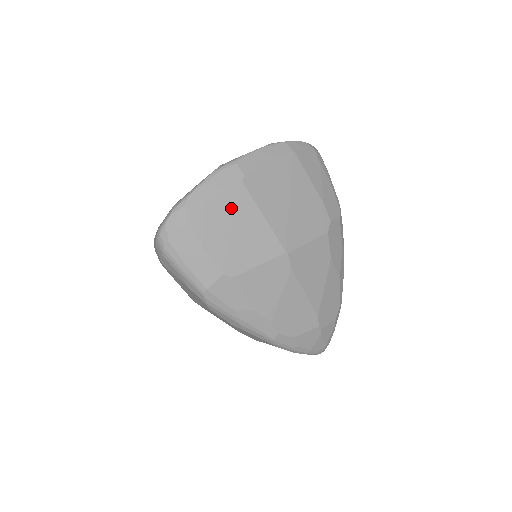
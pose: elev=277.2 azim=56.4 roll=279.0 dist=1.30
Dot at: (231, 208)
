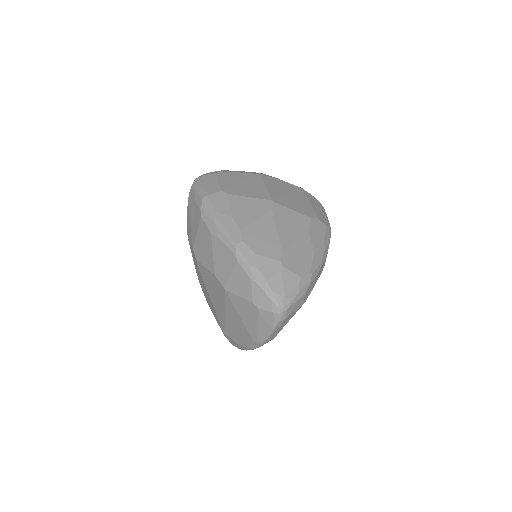
Dot at: (247, 178)
